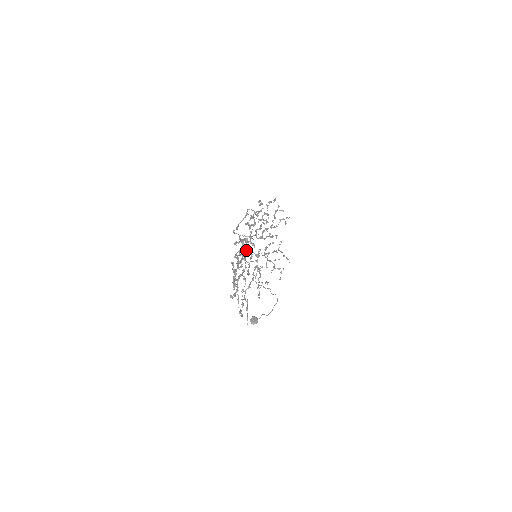
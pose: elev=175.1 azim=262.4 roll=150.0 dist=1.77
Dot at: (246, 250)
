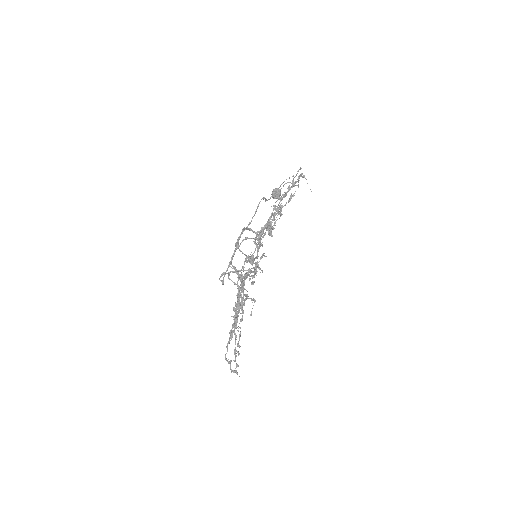
Dot at: (241, 298)
